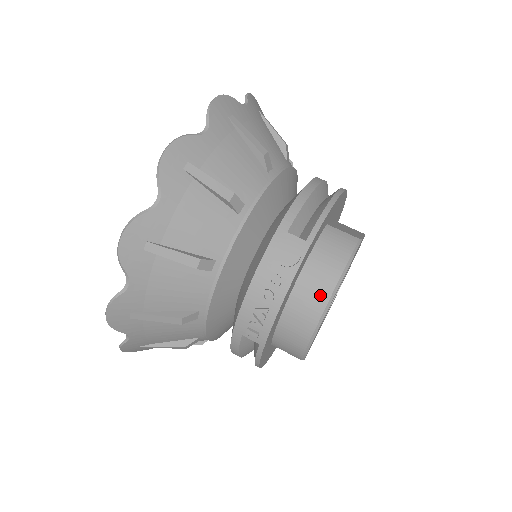
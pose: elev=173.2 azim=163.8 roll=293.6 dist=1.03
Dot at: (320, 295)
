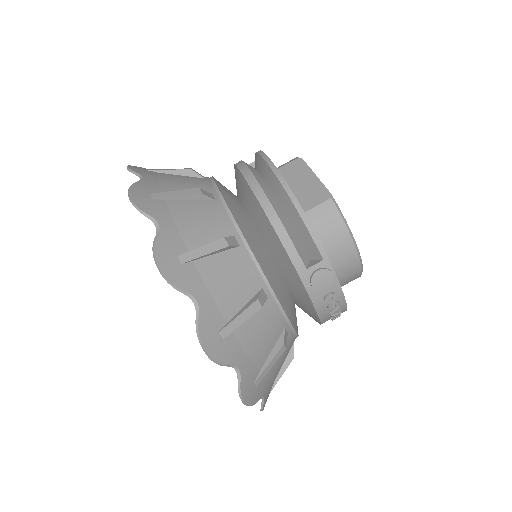
Dot at: (351, 261)
